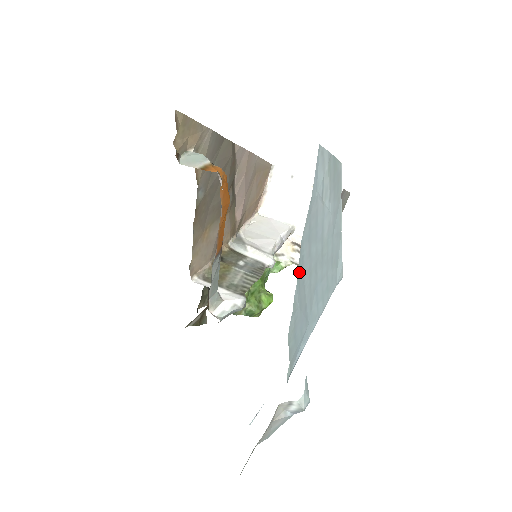
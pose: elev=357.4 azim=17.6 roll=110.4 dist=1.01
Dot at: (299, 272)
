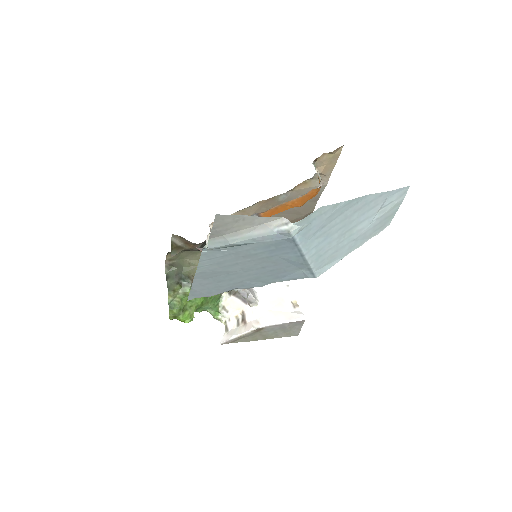
Dot at: (352, 202)
